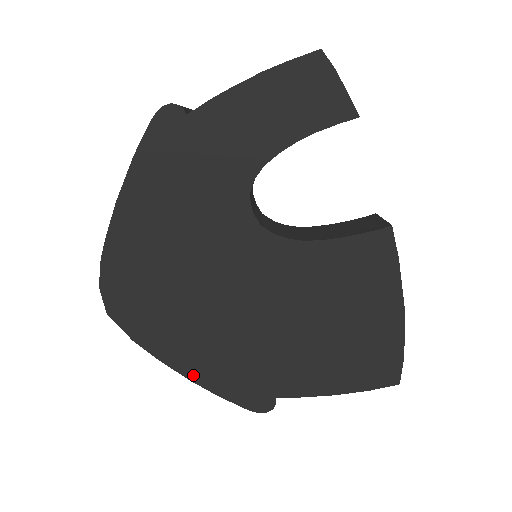
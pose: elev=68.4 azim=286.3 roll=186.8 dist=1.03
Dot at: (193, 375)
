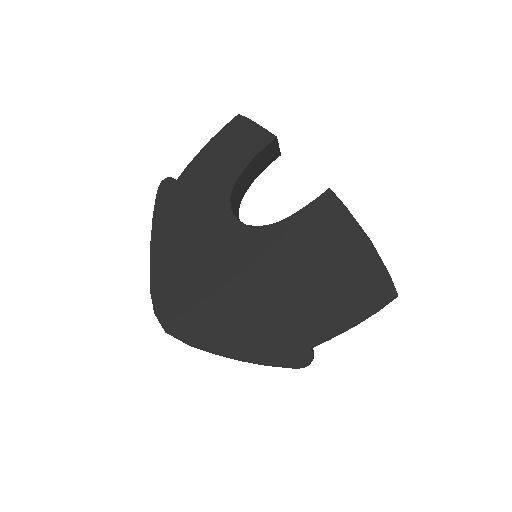
Dot at: (241, 356)
